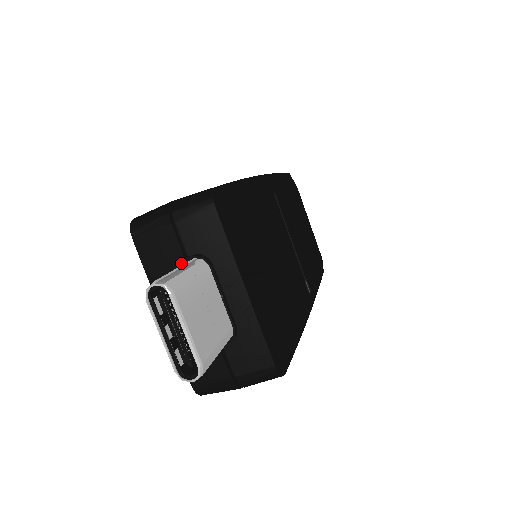
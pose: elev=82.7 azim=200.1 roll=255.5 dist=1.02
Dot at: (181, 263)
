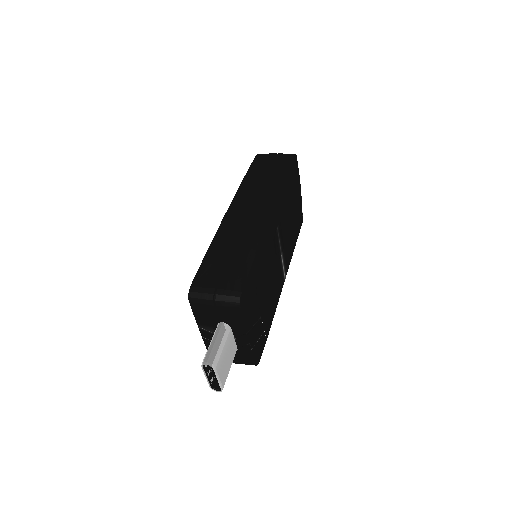
Dot at: (216, 320)
